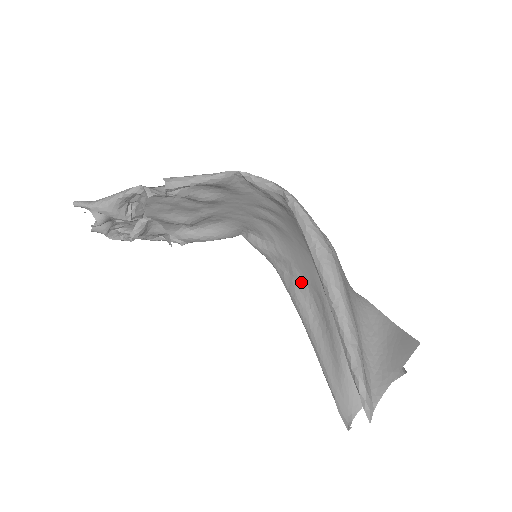
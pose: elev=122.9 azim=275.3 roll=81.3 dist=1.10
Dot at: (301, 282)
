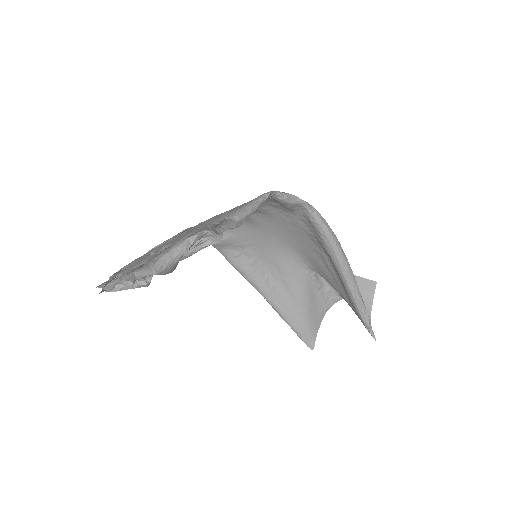
Dot at: (257, 260)
